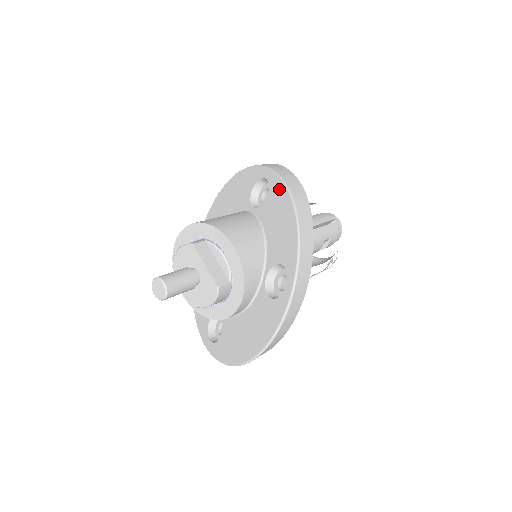
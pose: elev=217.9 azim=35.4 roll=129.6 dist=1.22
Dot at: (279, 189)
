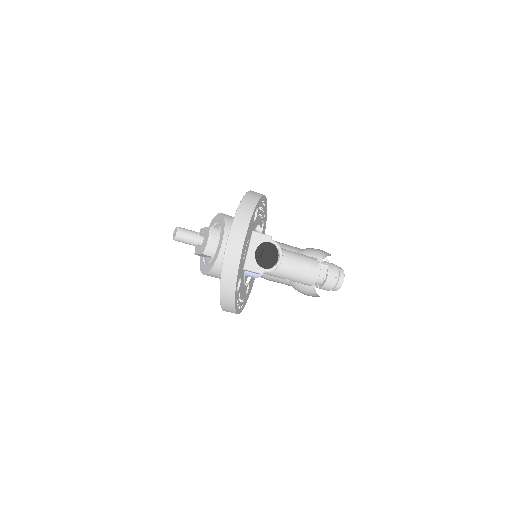
Dot at: occluded
